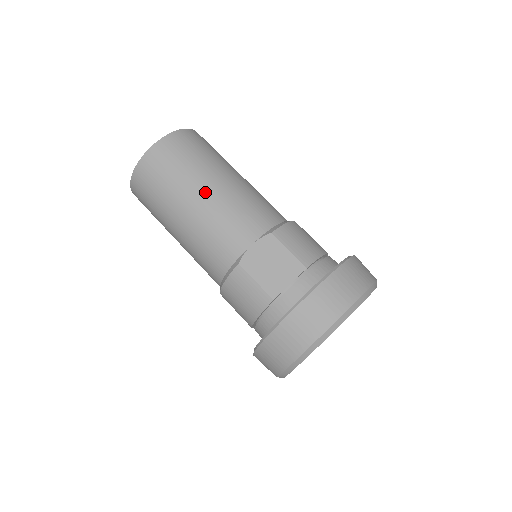
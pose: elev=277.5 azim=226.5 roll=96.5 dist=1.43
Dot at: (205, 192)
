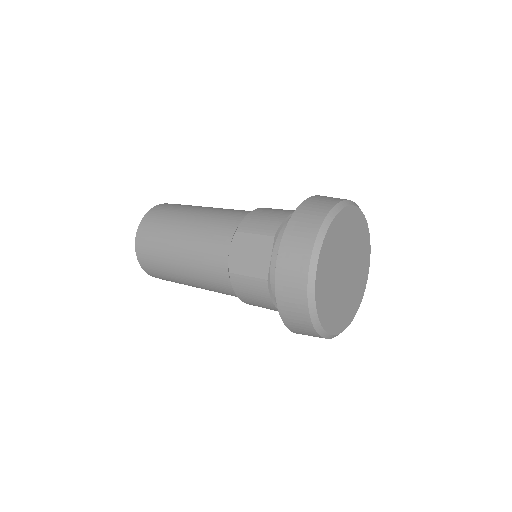
Dot at: (181, 240)
